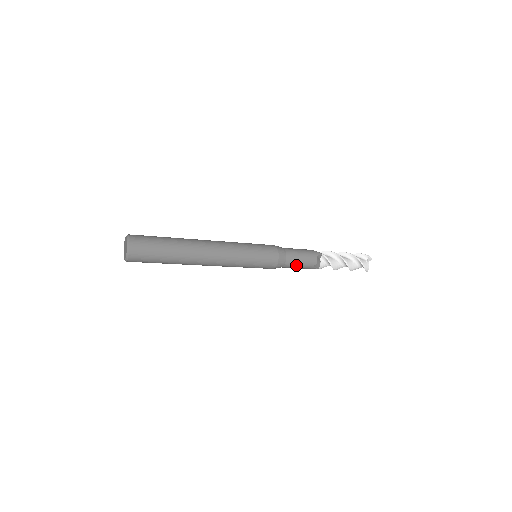
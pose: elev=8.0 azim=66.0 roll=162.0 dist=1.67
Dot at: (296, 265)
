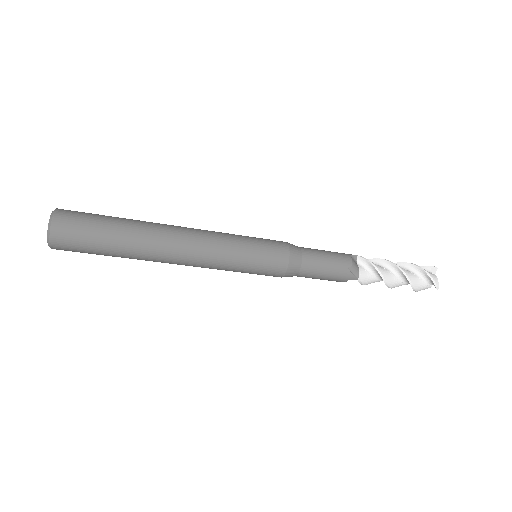
Dot at: (320, 265)
